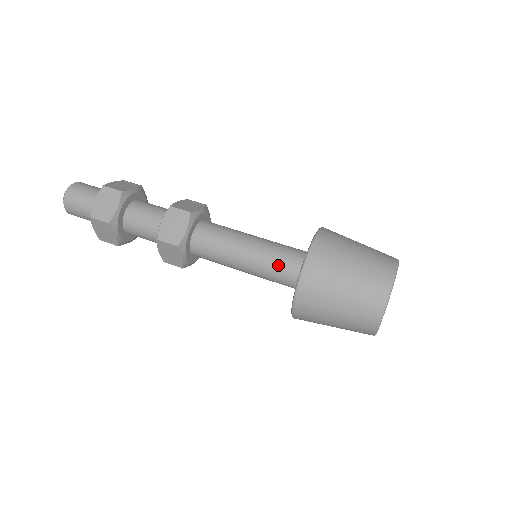
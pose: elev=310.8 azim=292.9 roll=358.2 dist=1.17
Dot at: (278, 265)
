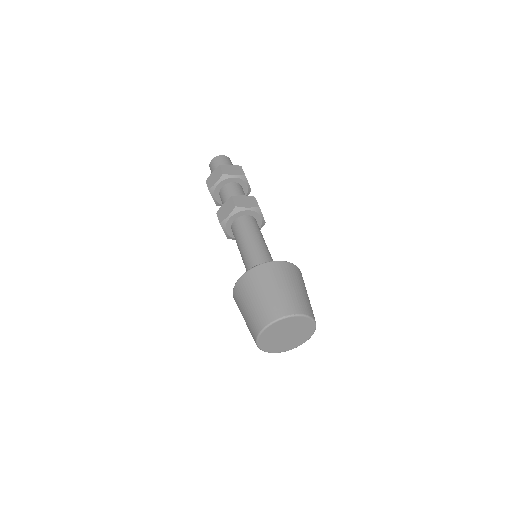
Dot at: (250, 268)
